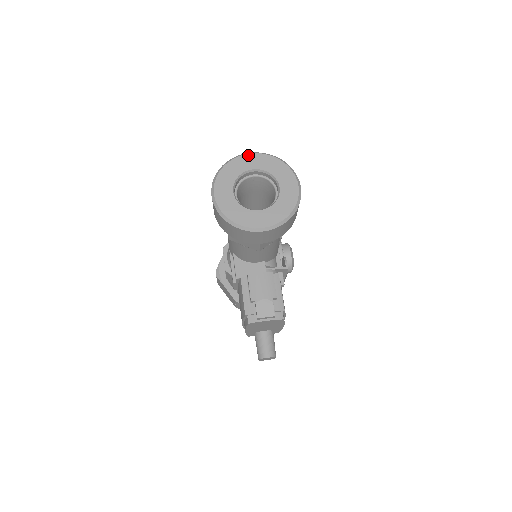
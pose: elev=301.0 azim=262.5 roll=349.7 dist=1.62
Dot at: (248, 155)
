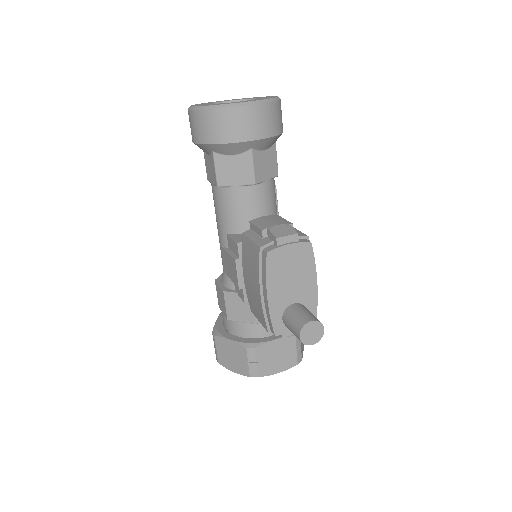
Dot at: occluded
